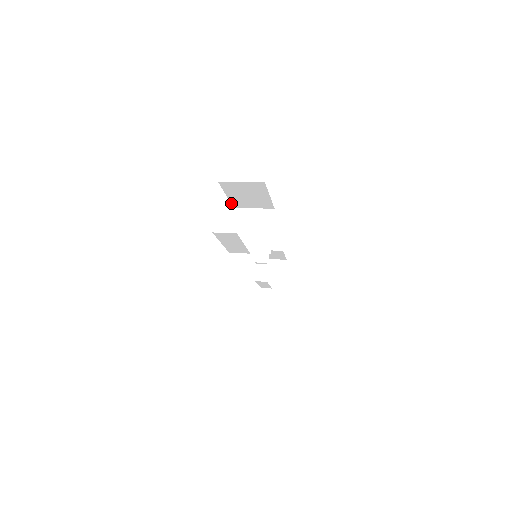
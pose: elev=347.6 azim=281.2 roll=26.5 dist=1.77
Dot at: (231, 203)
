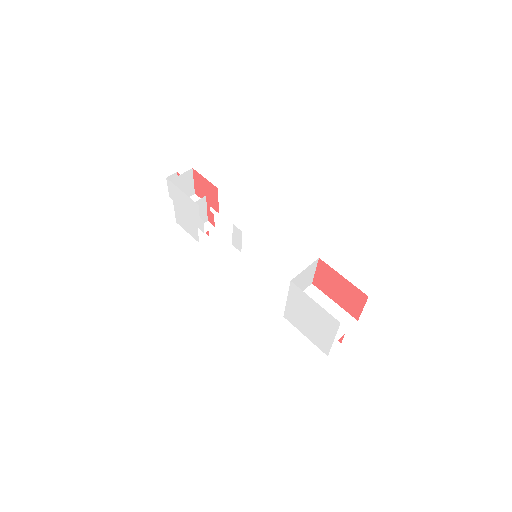
Dot at: occluded
